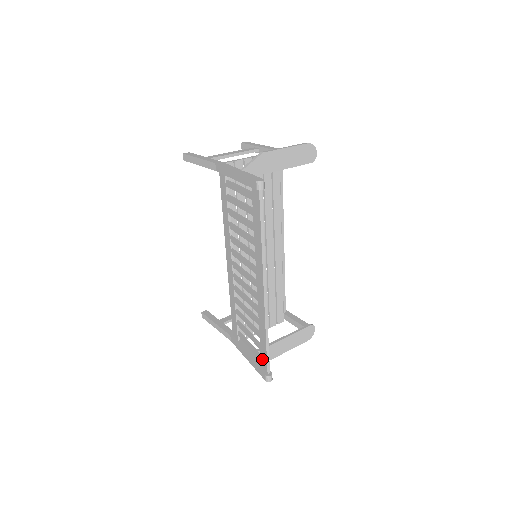
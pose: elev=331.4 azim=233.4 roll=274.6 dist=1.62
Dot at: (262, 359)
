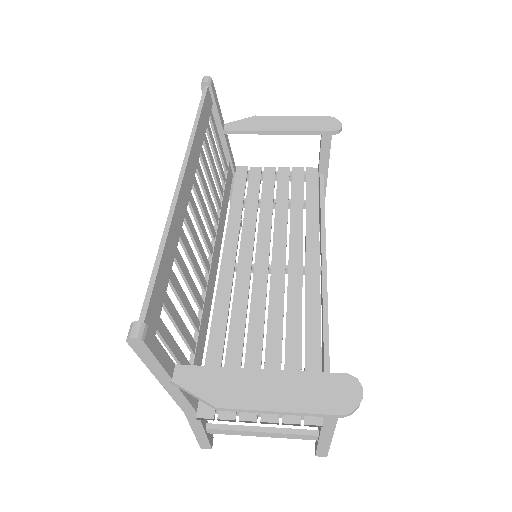
Dot at: occluded
